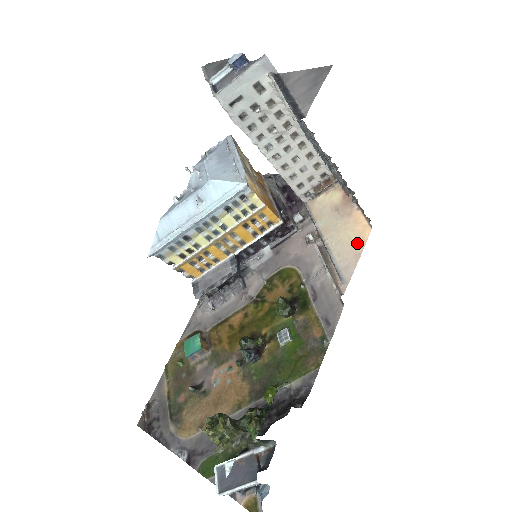
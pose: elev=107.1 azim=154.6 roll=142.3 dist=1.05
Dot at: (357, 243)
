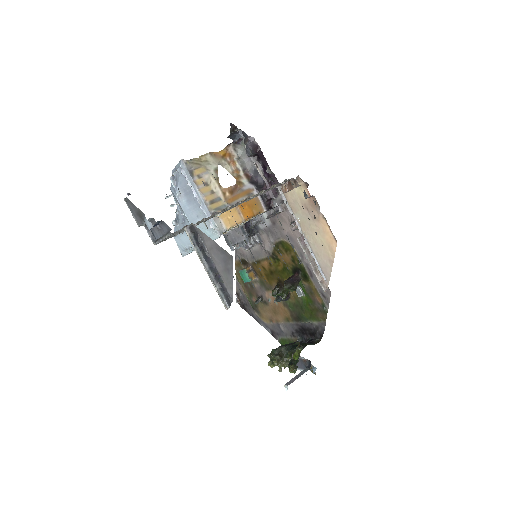
Dot at: (329, 251)
